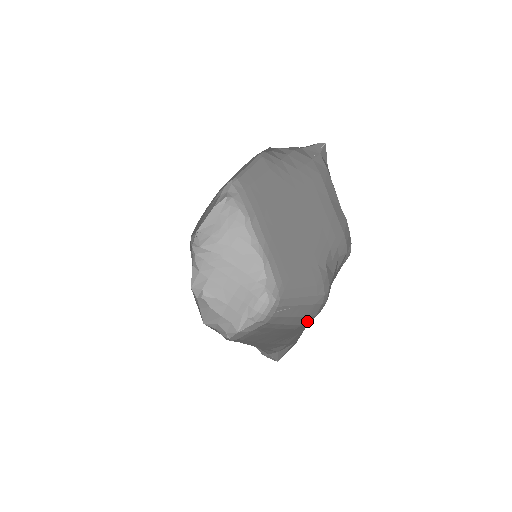
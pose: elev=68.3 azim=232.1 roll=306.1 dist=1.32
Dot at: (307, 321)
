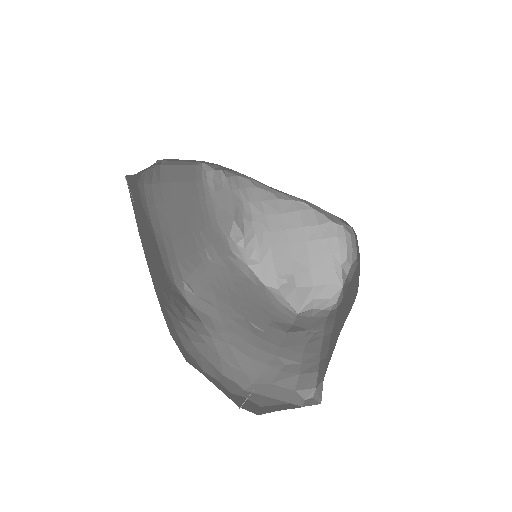
Dot at: occluded
